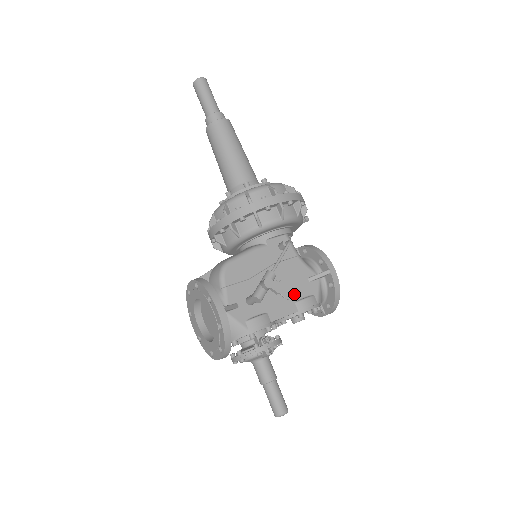
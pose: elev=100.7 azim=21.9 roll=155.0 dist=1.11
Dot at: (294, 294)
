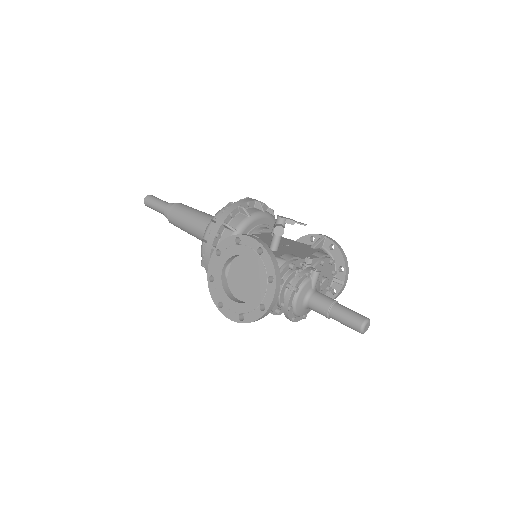
Dot at: (307, 251)
